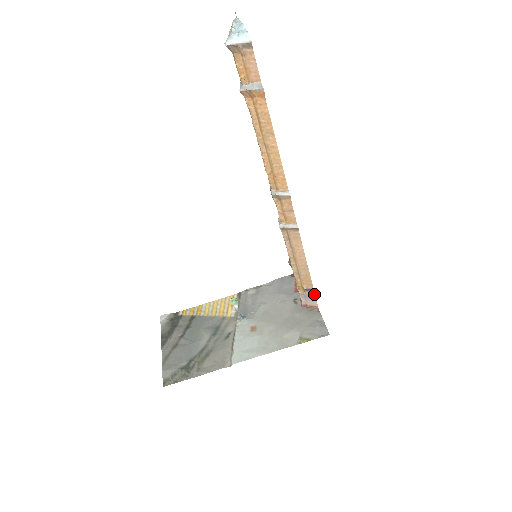
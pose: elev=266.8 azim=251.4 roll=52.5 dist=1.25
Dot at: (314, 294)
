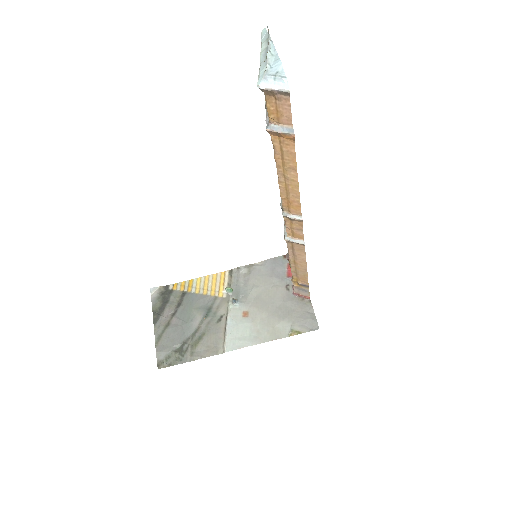
Dot at: (308, 289)
